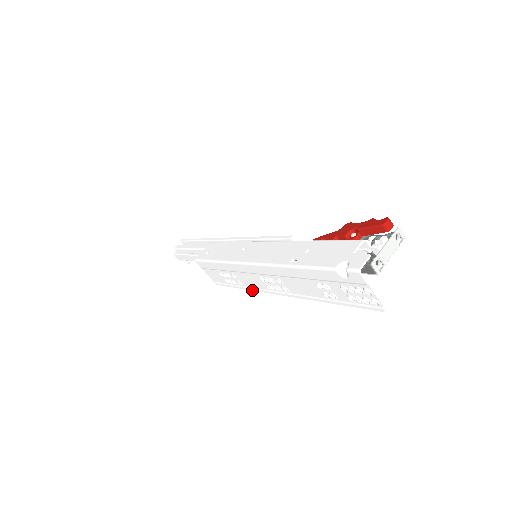
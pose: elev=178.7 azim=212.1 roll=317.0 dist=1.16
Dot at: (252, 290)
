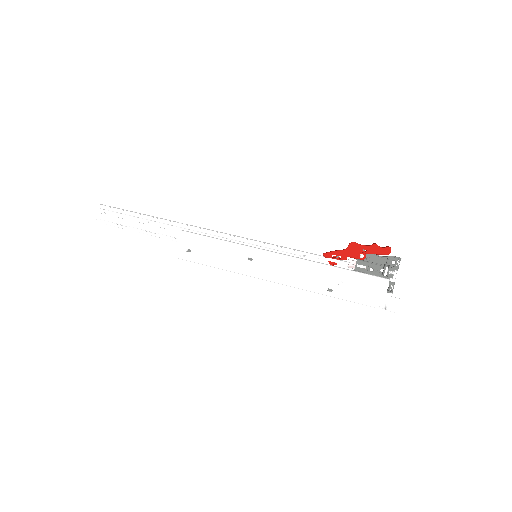
Dot at: occluded
